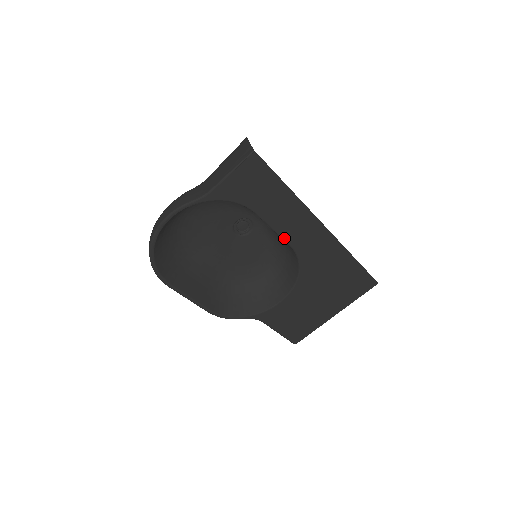
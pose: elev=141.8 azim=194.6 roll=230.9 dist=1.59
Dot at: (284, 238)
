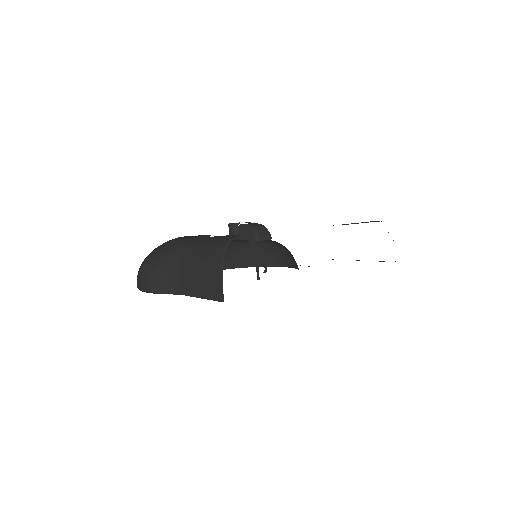
Dot at: occluded
